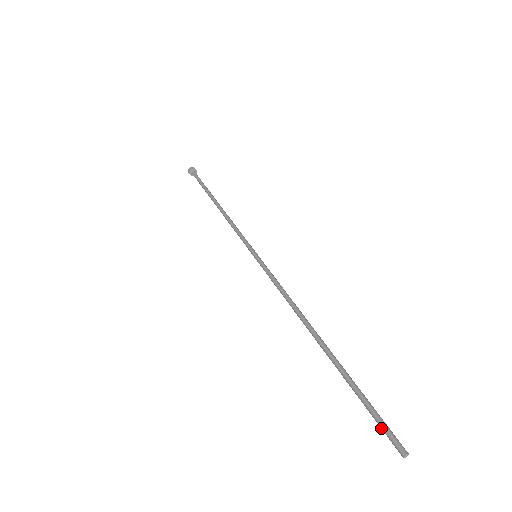
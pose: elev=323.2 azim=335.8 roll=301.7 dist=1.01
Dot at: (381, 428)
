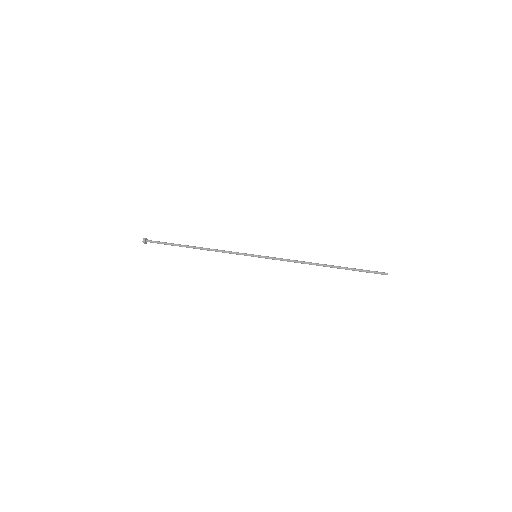
Dot at: occluded
